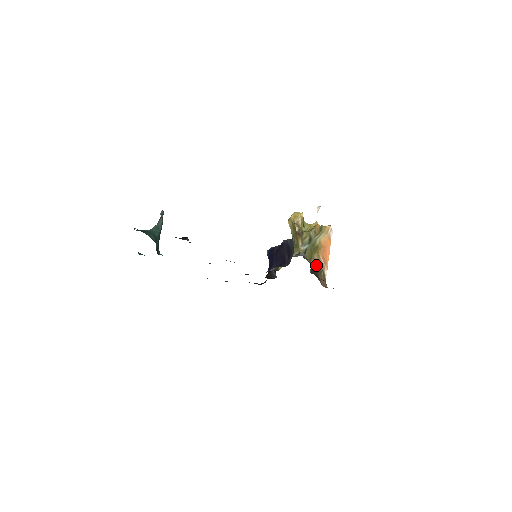
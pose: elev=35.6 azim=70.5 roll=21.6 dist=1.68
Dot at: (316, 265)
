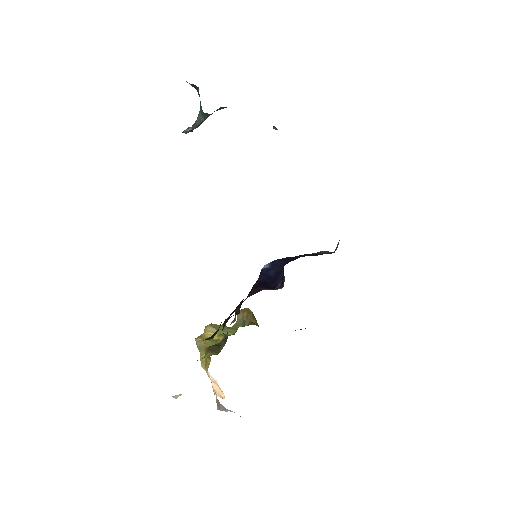
Dot at: occluded
